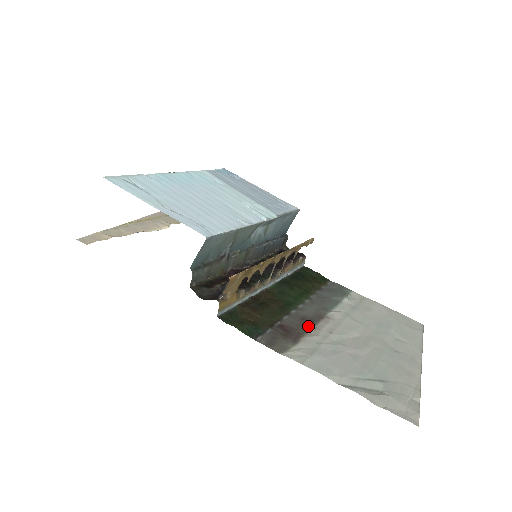
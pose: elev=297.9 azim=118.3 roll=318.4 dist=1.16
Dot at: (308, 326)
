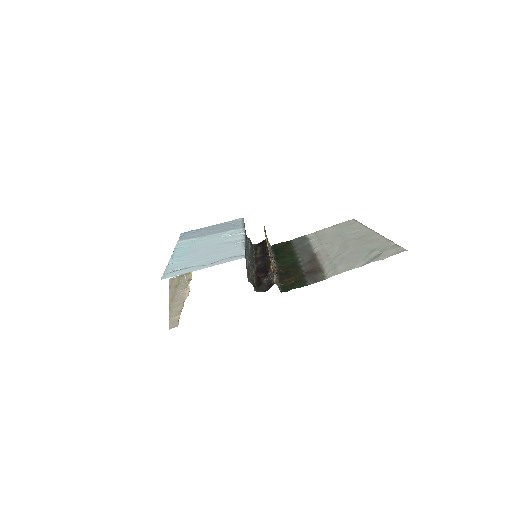
Dot at: (316, 262)
